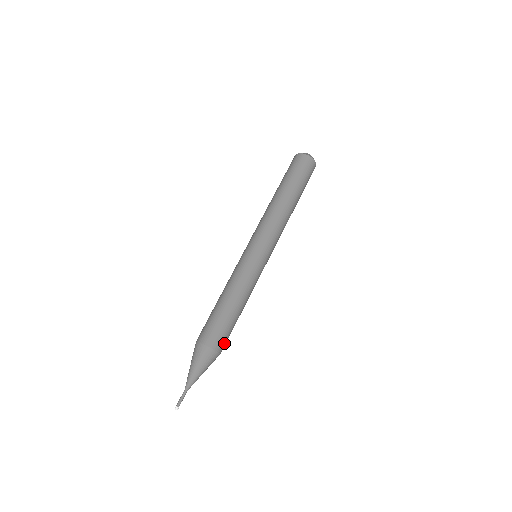
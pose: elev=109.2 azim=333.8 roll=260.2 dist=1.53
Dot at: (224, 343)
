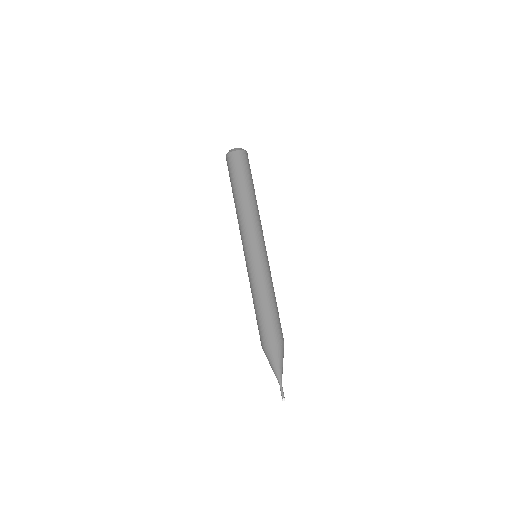
Dot at: (276, 336)
